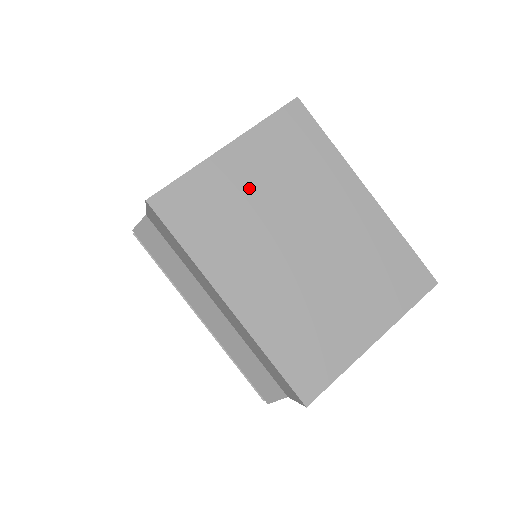
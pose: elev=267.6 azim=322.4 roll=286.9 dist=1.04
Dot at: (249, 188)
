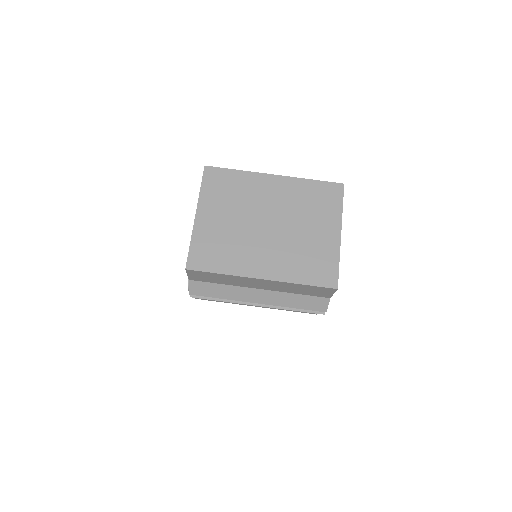
Dot at: (223, 223)
